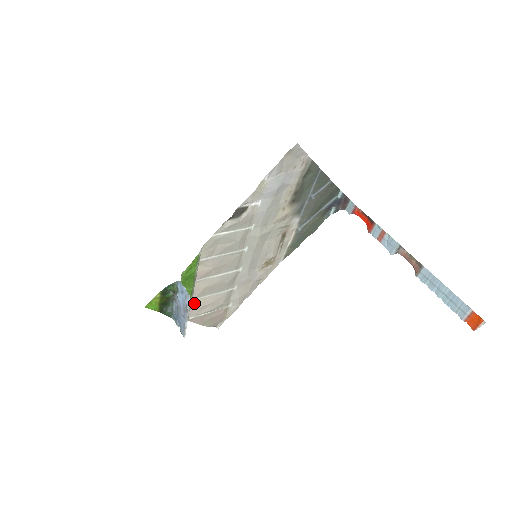
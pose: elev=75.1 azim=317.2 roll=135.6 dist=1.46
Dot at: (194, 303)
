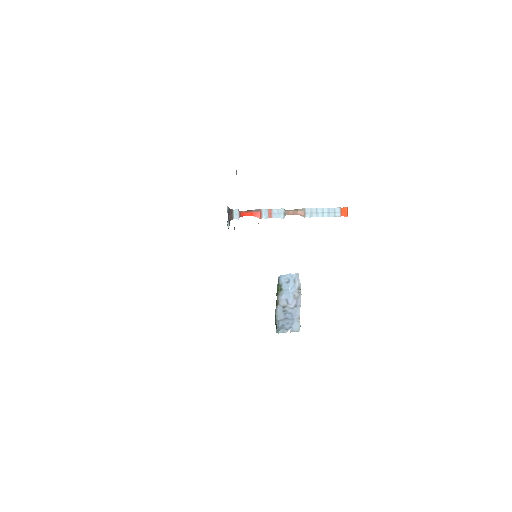
Dot at: occluded
